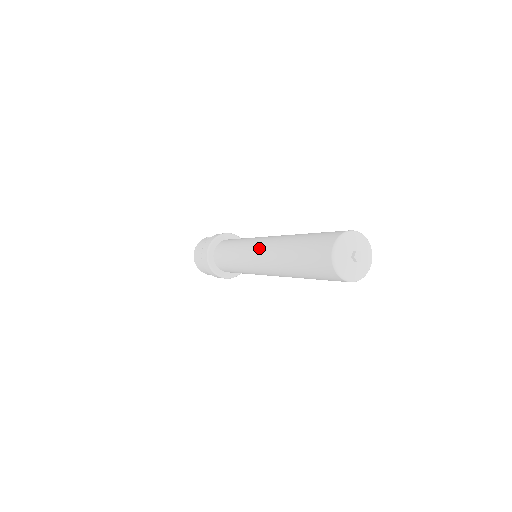
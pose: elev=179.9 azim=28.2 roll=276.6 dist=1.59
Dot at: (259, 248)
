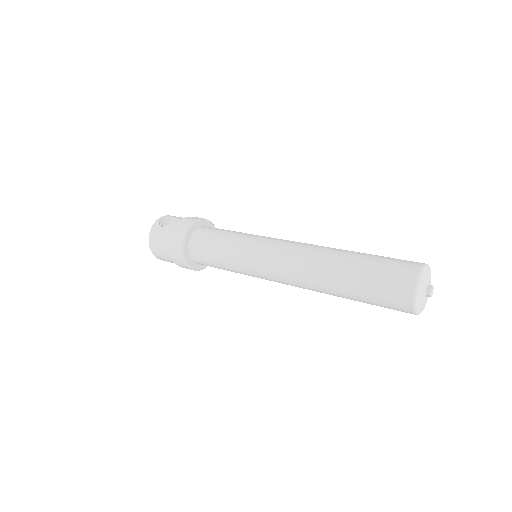
Dot at: (281, 266)
